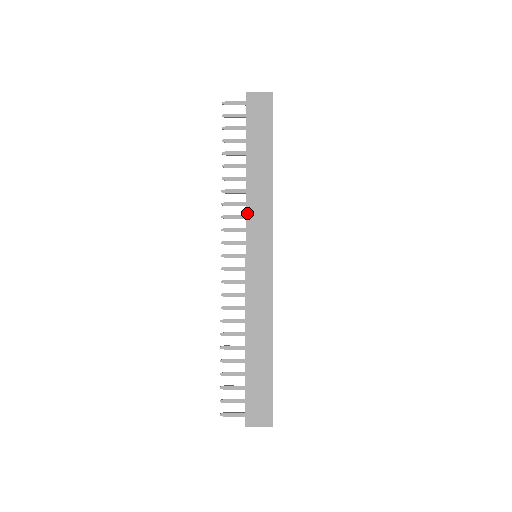
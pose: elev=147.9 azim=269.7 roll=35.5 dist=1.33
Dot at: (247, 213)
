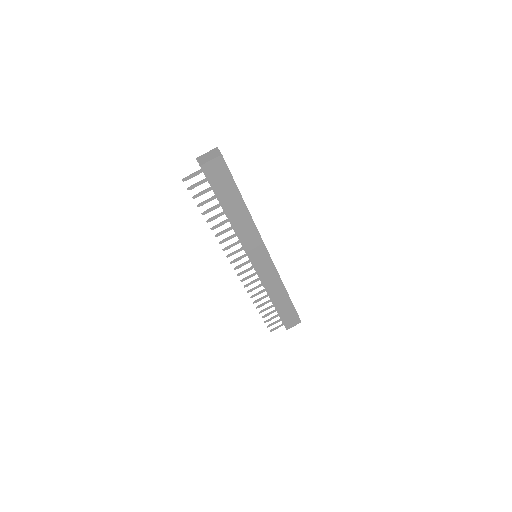
Dot at: (241, 242)
